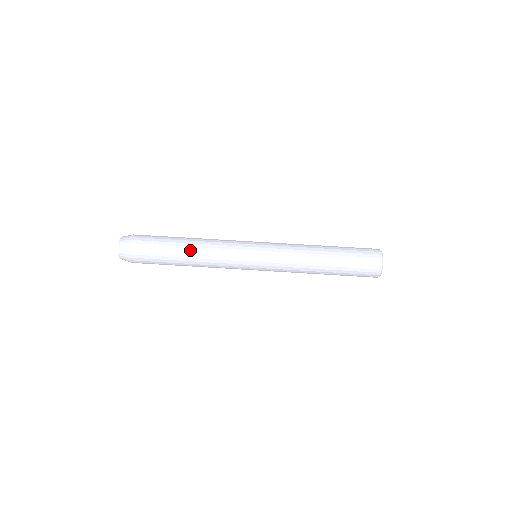
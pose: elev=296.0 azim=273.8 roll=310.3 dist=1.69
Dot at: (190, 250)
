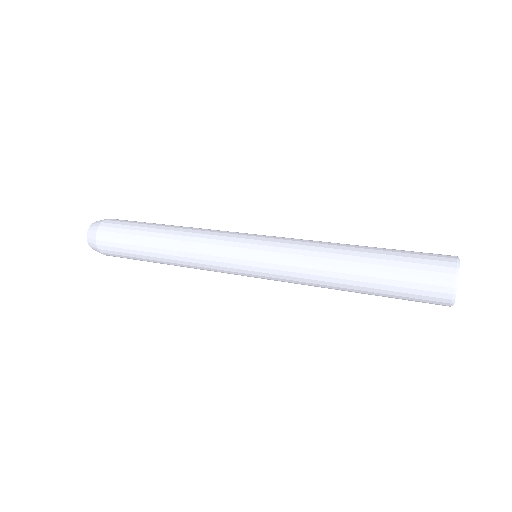
Dot at: (167, 233)
